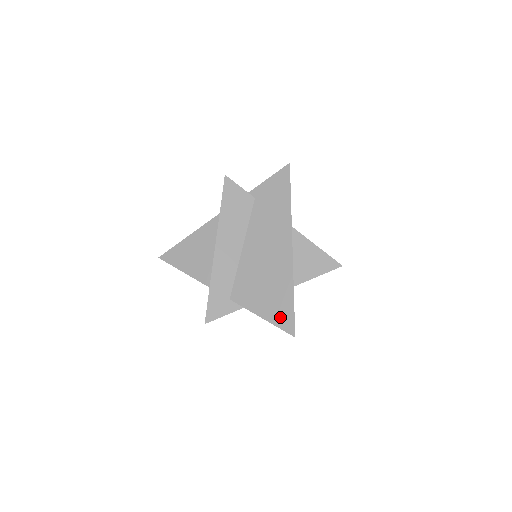
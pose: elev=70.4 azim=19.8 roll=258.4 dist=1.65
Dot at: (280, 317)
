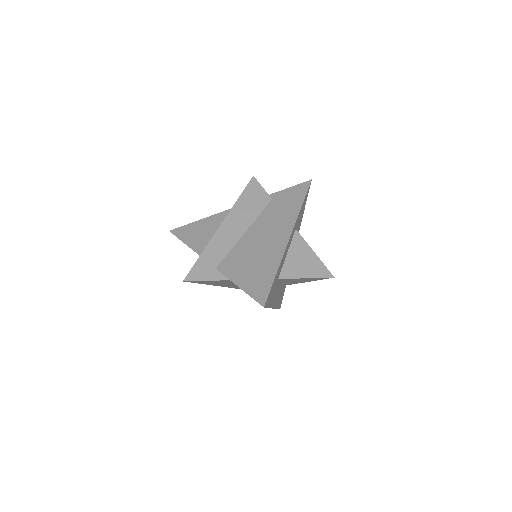
Dot at: (256, 288)
